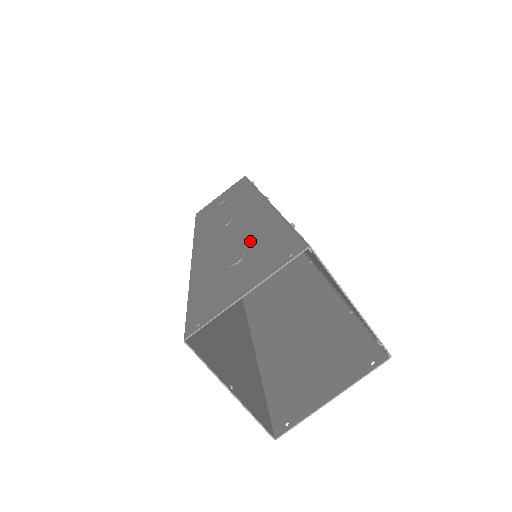
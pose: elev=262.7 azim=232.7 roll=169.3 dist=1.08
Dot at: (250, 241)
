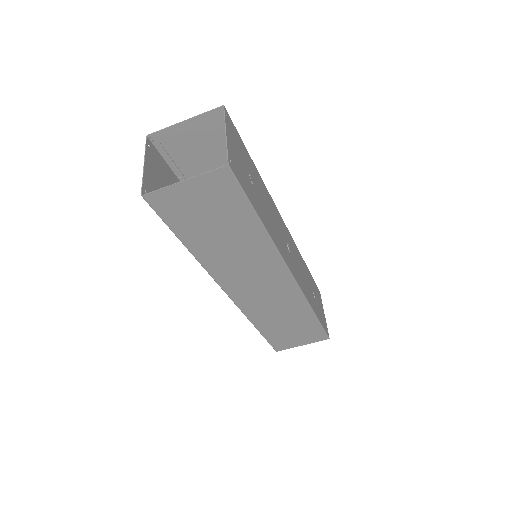
Dot at: occluded
